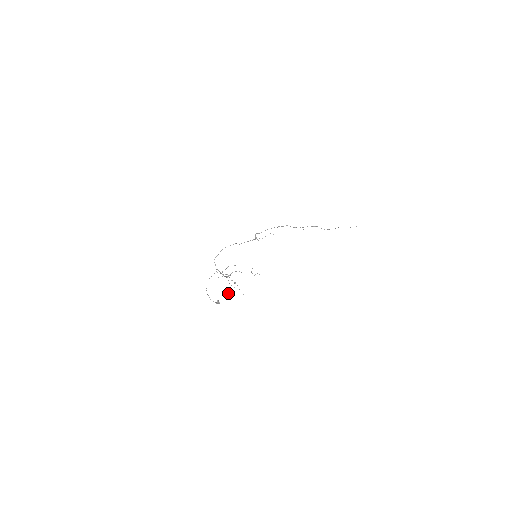
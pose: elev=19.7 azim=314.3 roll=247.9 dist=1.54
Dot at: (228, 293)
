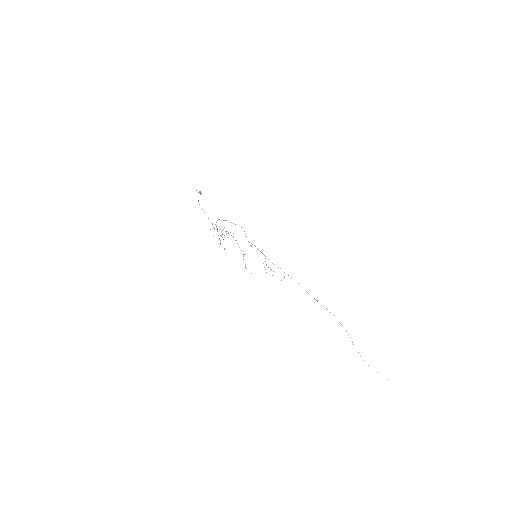
Dot at: occluded
